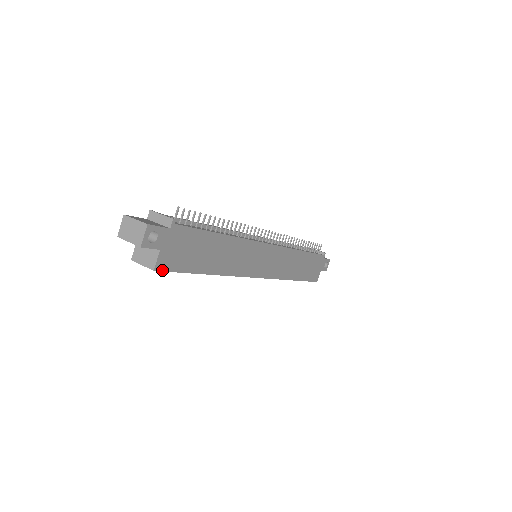
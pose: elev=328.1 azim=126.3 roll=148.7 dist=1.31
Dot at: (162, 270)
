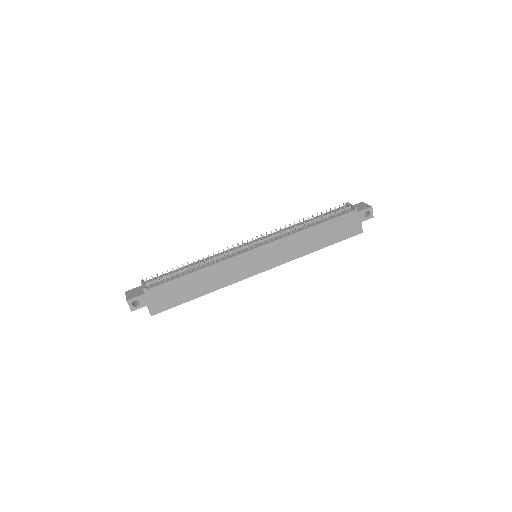
Dot at: (157, 313)
